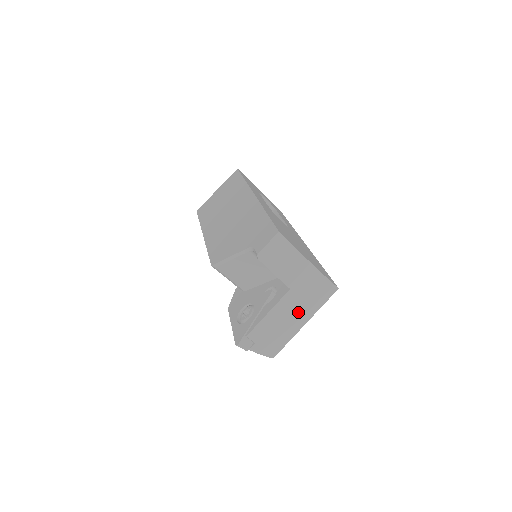
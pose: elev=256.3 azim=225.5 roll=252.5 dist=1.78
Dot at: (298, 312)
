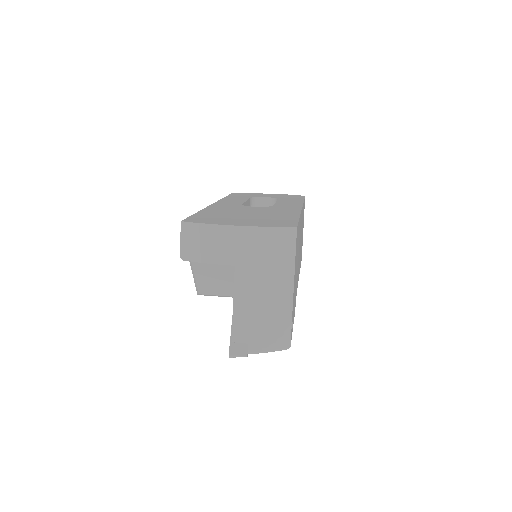
Dot at: (268, 283)
